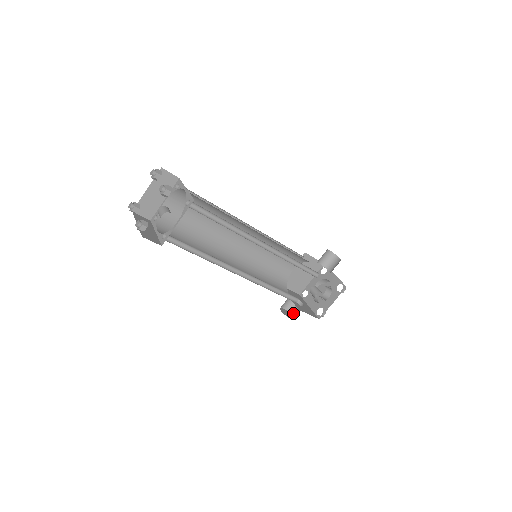
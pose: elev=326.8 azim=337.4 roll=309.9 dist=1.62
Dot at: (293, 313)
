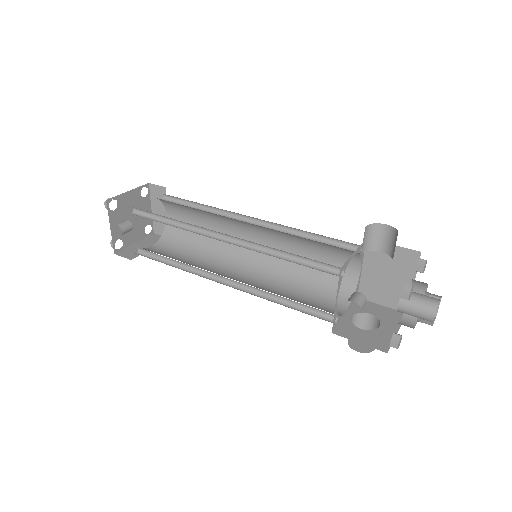
Dot at: occluded
